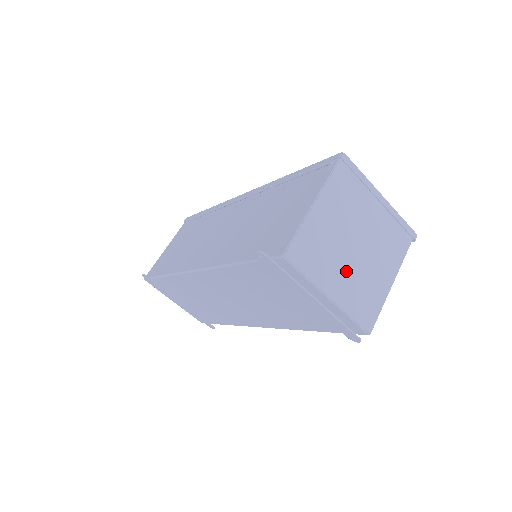
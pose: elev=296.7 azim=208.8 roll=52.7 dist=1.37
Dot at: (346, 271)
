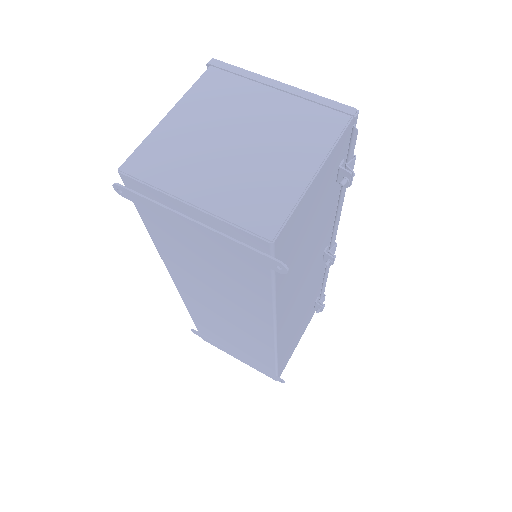
Dot at: (221, 171)
